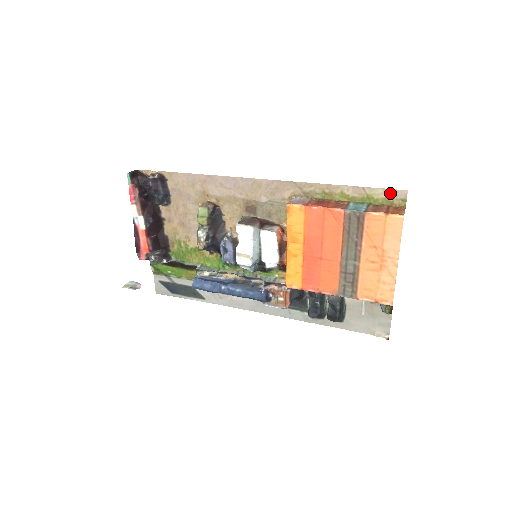
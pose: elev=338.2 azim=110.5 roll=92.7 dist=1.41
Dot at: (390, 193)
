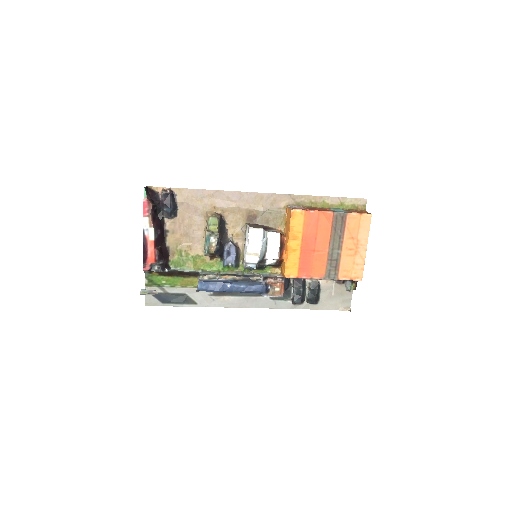
Dot at: (356, 201)
